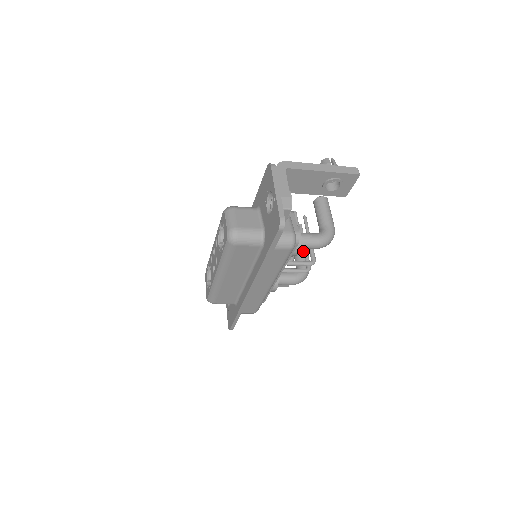
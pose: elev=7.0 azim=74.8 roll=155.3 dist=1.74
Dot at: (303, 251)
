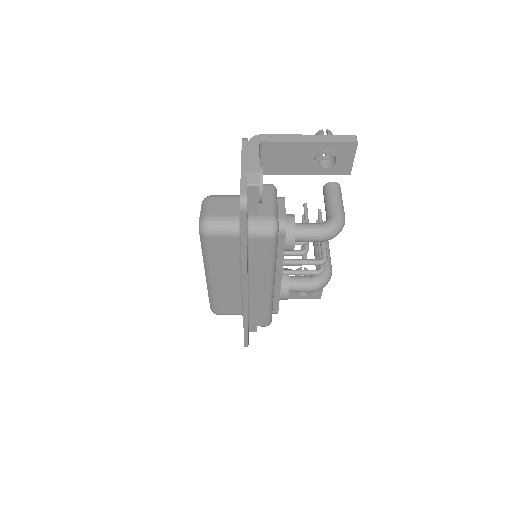
Dot at: occluded
